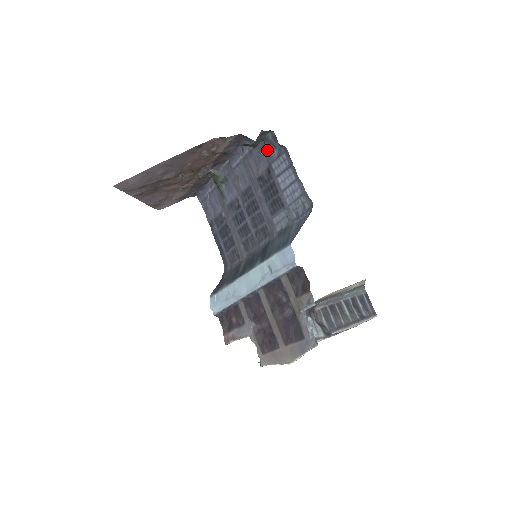
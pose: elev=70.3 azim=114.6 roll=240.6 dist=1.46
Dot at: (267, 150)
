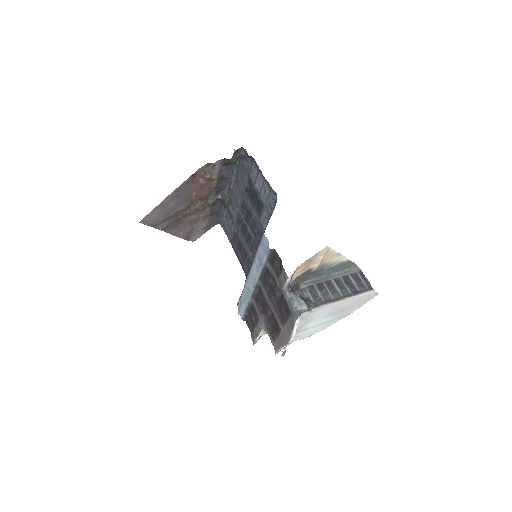
Dot at: (244, 165)
